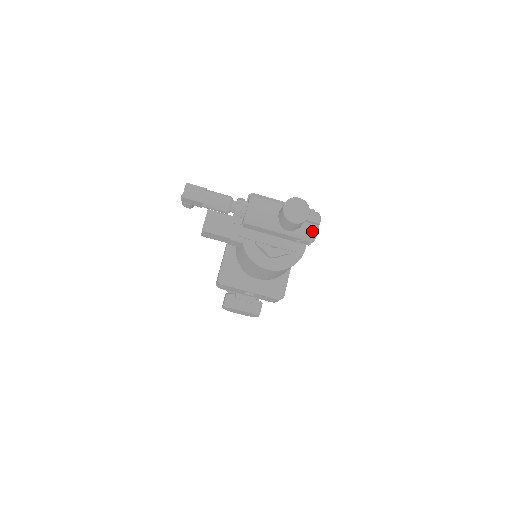
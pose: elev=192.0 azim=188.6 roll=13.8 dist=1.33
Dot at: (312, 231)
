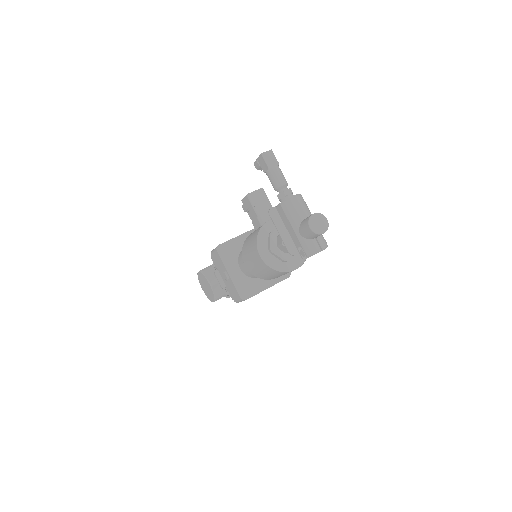
Dot at: (314, 249)
